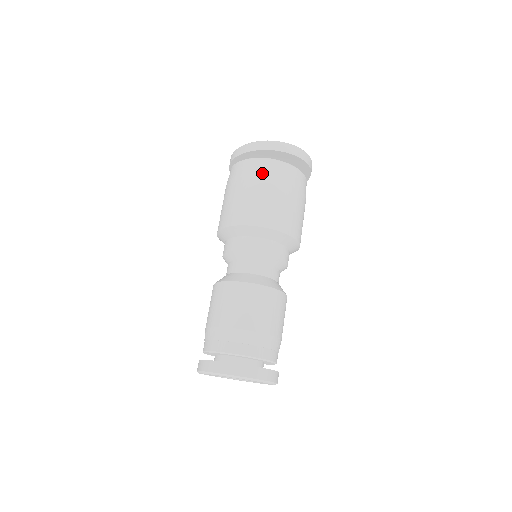
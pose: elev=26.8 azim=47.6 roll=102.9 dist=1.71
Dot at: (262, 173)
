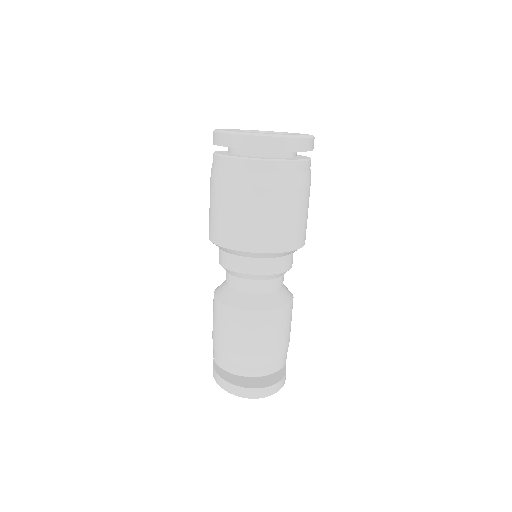
Dot at: (230, 180)
